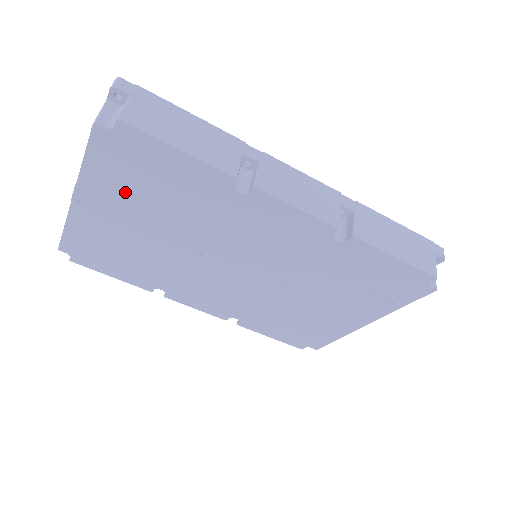
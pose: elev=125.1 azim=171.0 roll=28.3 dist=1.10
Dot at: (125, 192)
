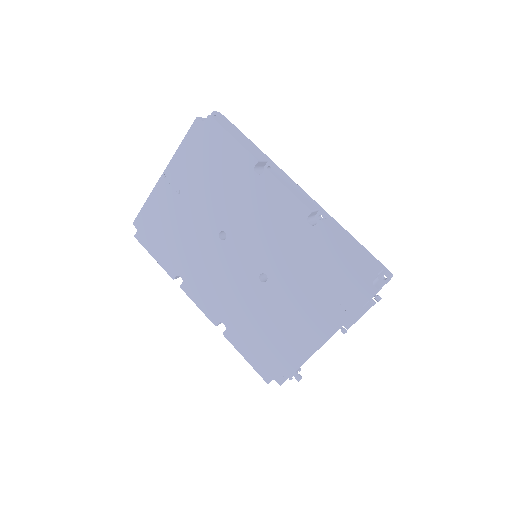
Dot at: (194, 170)
